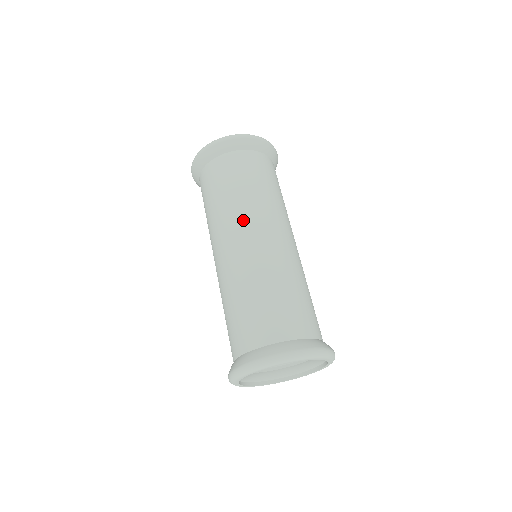
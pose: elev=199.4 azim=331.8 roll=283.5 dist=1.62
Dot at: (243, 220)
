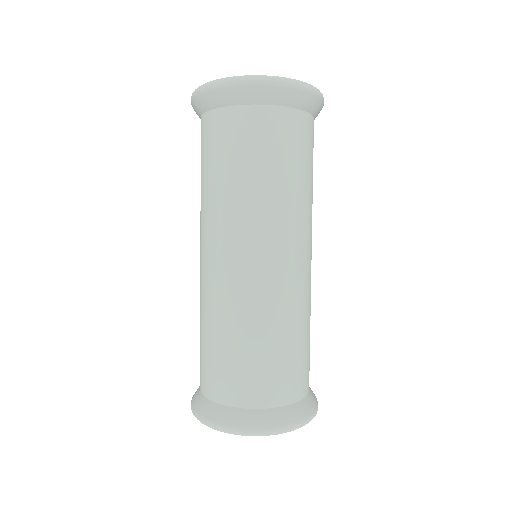
Dot at: (201, 230)
